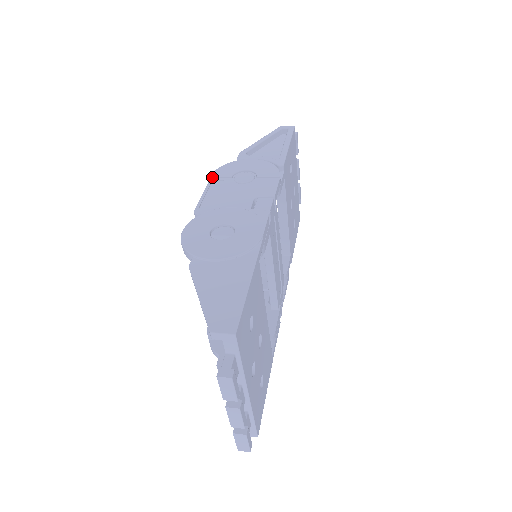
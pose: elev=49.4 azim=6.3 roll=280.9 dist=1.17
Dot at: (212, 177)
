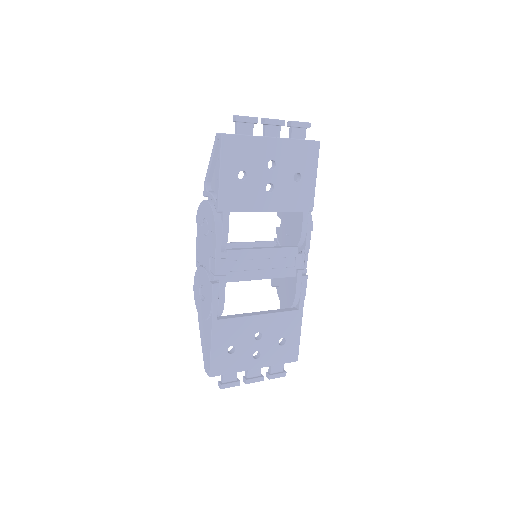
Dot at: (197, 223)
